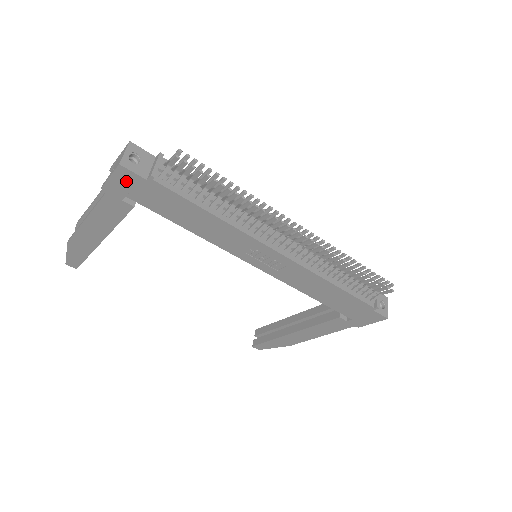
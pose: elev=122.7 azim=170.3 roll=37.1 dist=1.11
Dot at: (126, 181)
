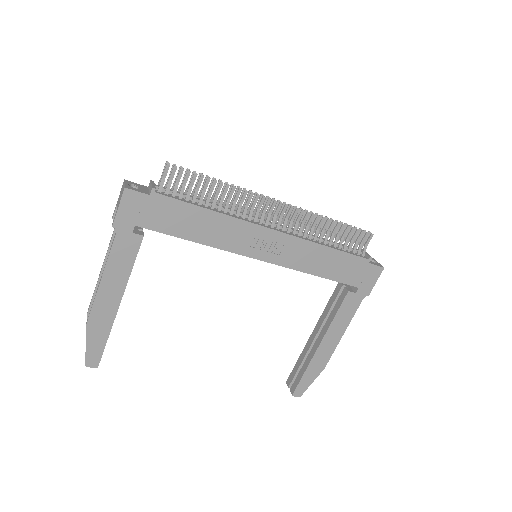
Dot at: (133, 206)
